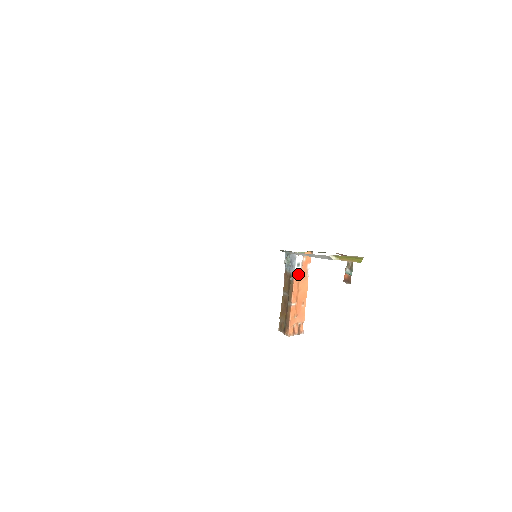
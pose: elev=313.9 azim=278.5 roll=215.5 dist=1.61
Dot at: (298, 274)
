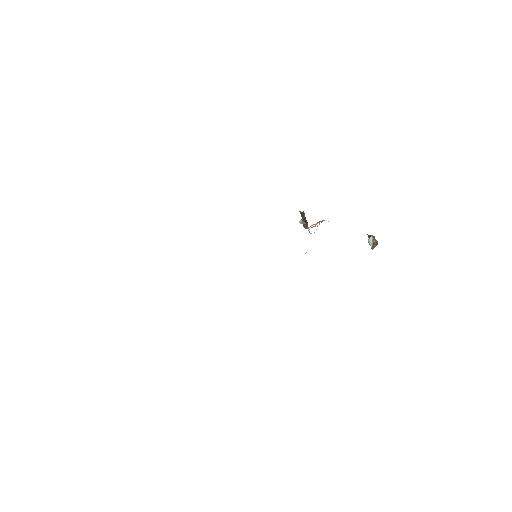
Dot at: occluded
